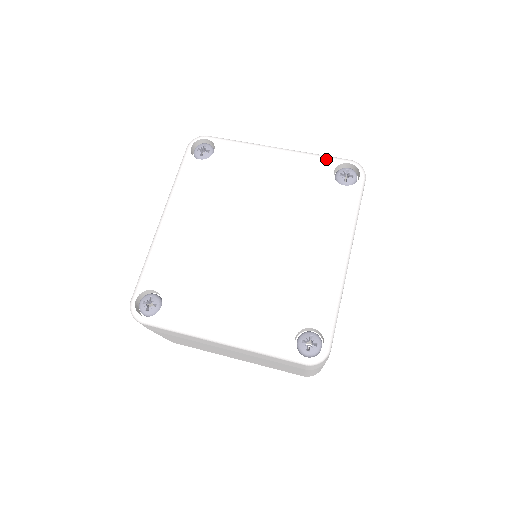
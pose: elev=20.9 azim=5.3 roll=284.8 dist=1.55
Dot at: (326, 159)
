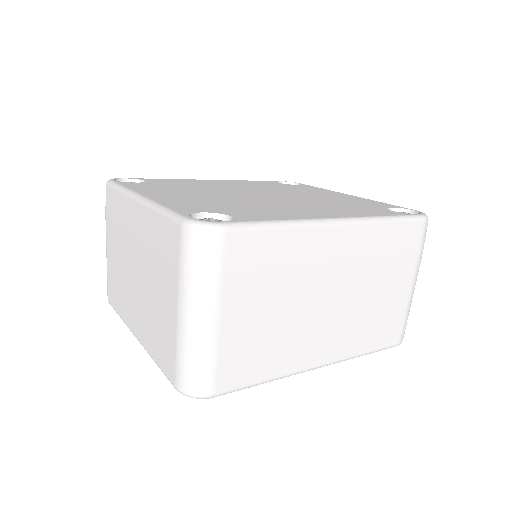
Dot at: (392, 205)
